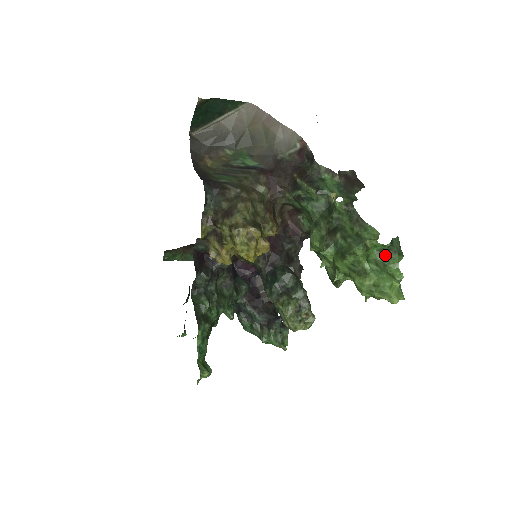
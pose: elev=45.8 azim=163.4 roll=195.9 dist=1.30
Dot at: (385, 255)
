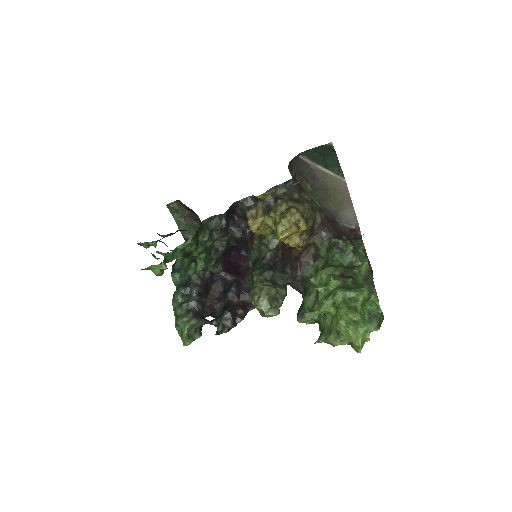
Dot at: (371, 316)
